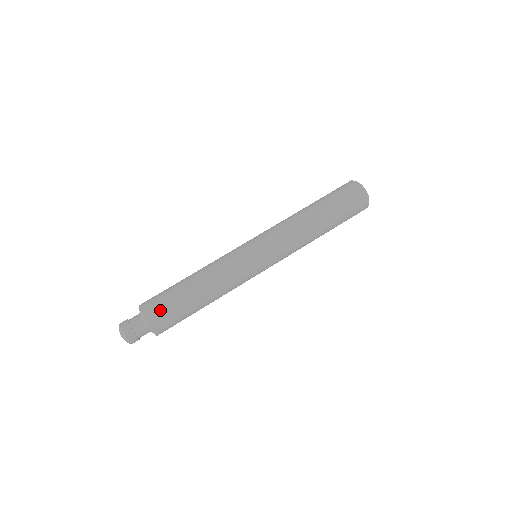
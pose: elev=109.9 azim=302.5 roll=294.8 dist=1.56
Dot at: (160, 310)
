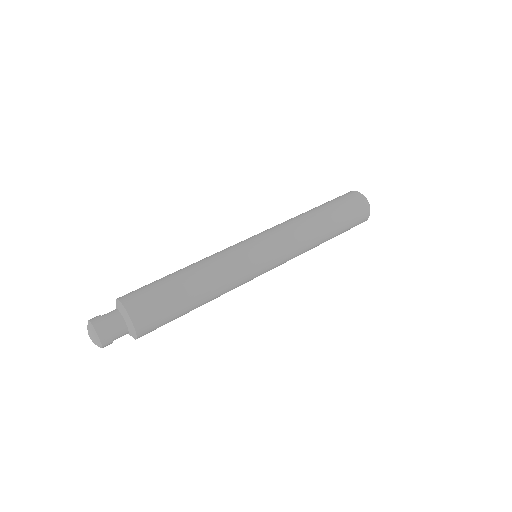
Dot at: (139, 291)
